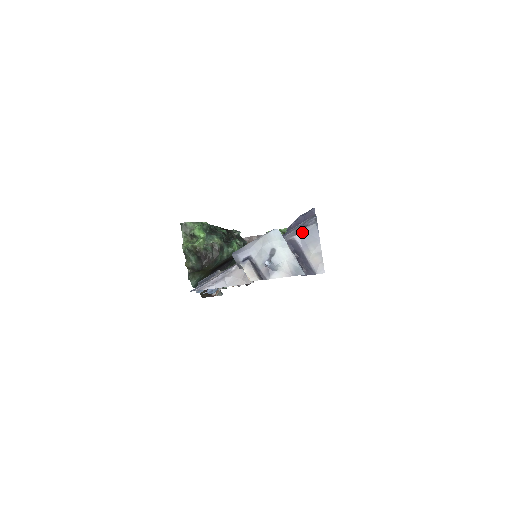
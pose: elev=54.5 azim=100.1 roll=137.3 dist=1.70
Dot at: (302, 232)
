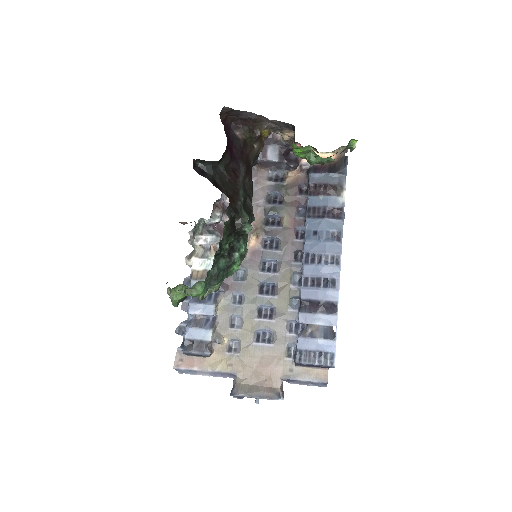
Dot at: occluded
